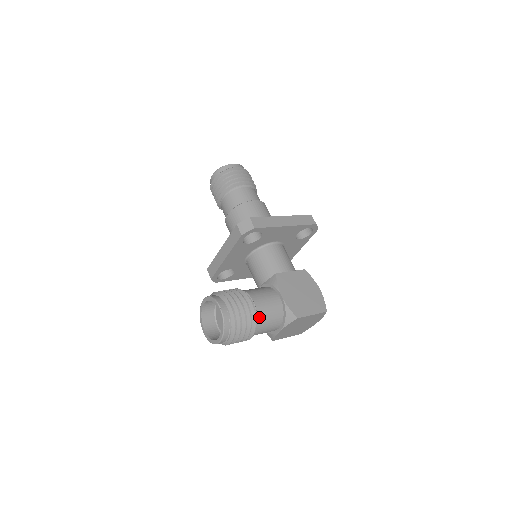
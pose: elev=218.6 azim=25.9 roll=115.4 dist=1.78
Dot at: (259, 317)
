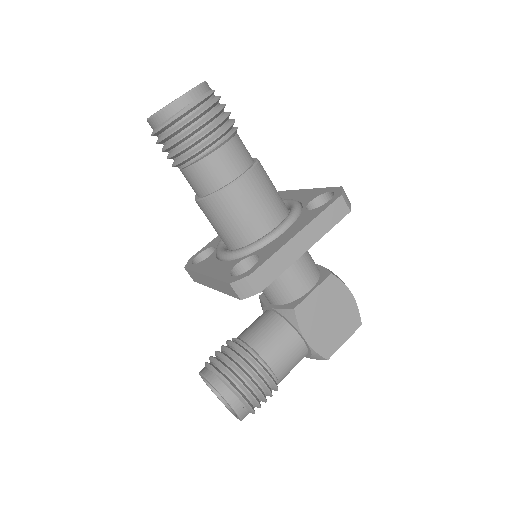
Dot at: (280, 379)
